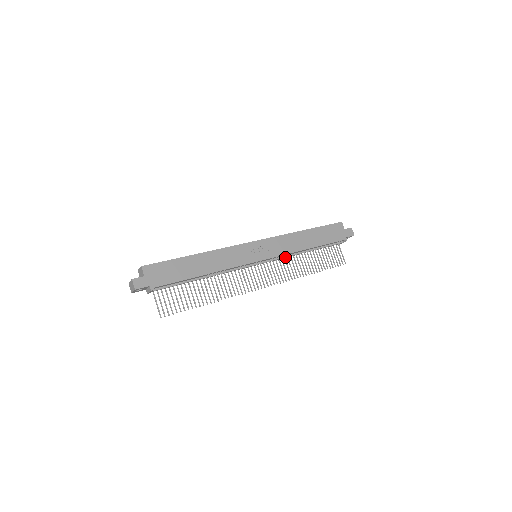
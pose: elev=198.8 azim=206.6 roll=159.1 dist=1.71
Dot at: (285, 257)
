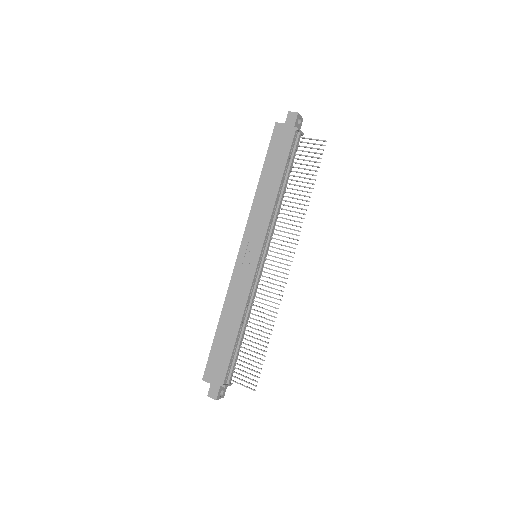
Dot at: (274, 223)
